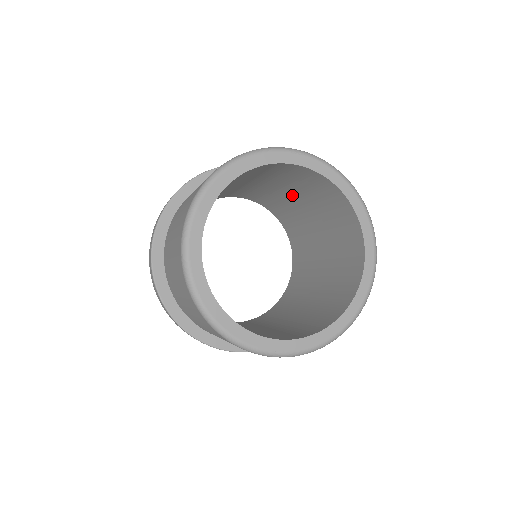
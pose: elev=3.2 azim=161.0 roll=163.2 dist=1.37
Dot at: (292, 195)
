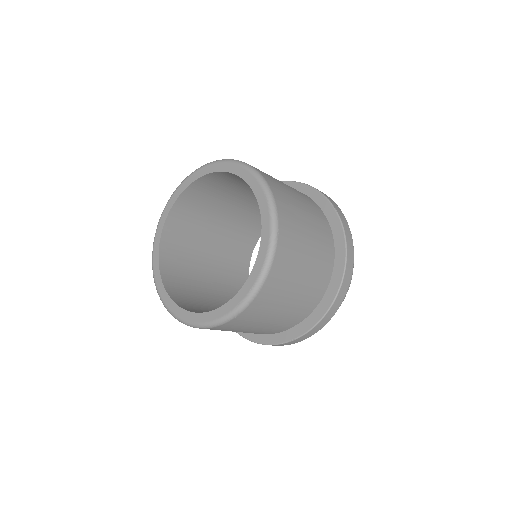
Dot at: (234, 206)
